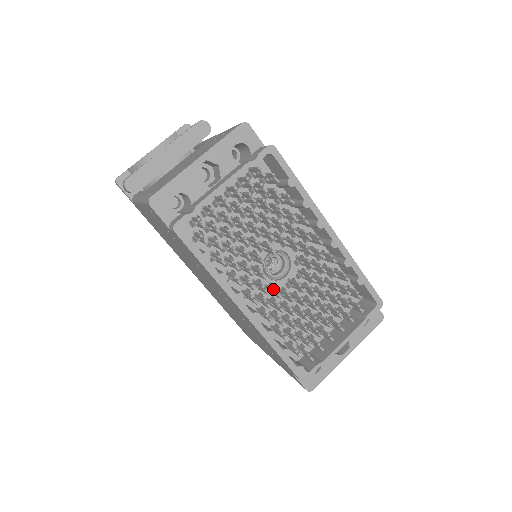
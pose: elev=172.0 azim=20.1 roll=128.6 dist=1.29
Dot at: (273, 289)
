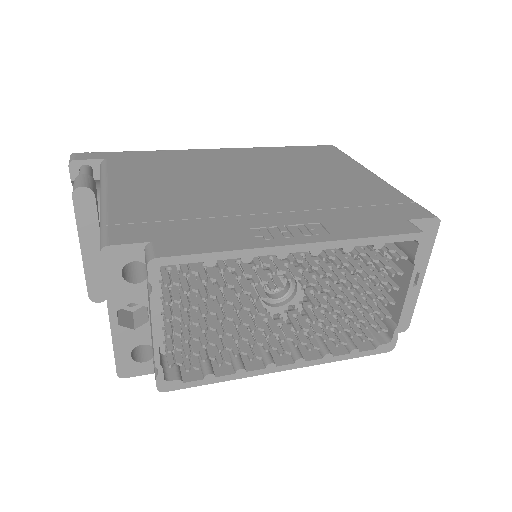
Dot at: (294, 329)
